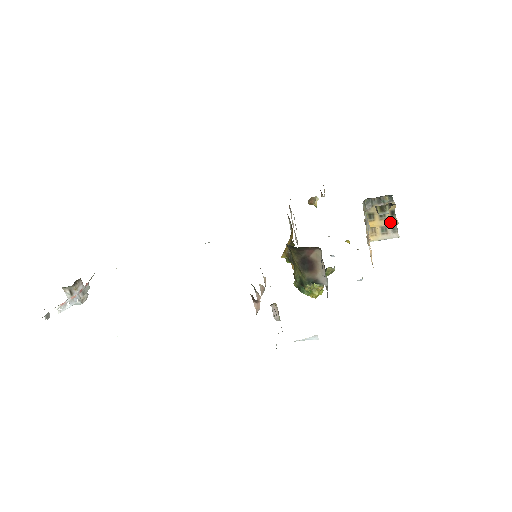
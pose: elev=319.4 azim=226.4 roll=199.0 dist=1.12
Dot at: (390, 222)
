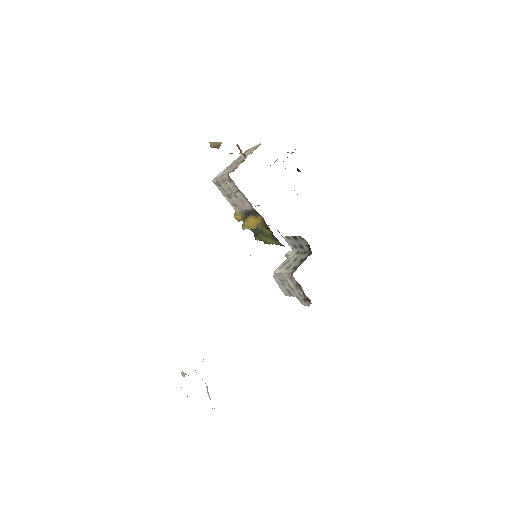
Dot at: occluded
